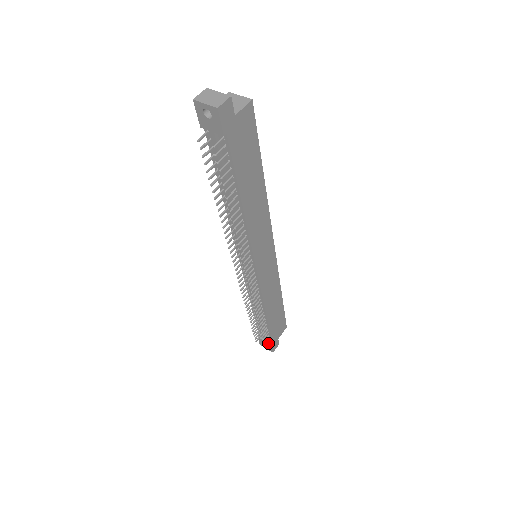
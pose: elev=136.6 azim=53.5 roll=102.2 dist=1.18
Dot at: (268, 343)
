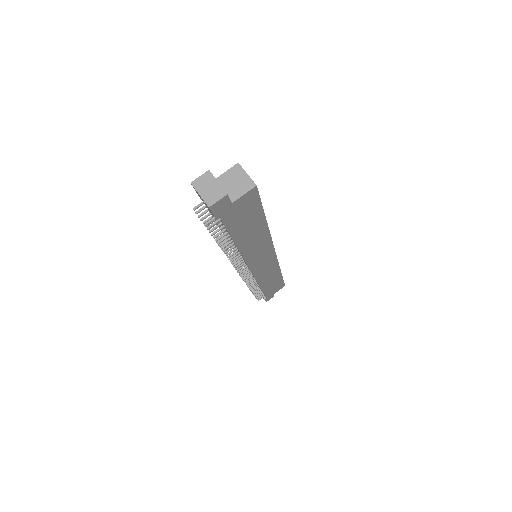
Dot at: occluded
